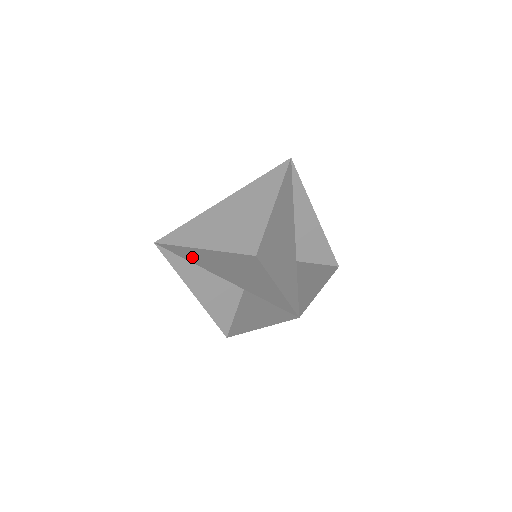
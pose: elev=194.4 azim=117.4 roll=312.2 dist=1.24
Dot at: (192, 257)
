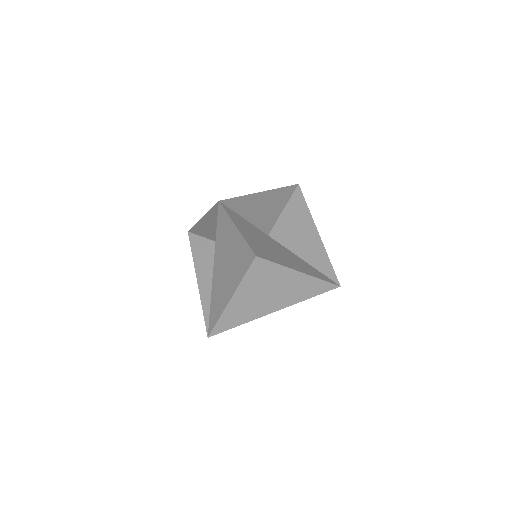
Dot at: (247, 225)
